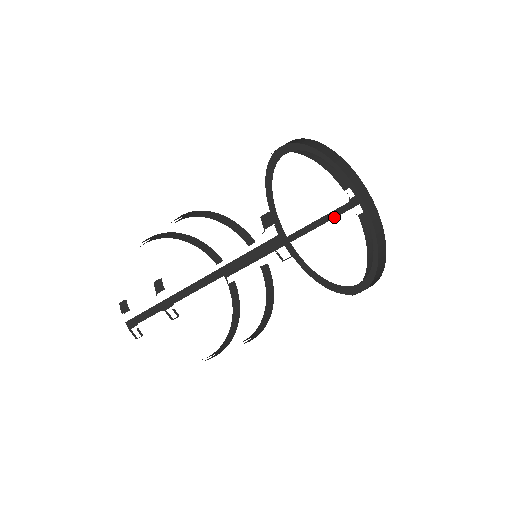
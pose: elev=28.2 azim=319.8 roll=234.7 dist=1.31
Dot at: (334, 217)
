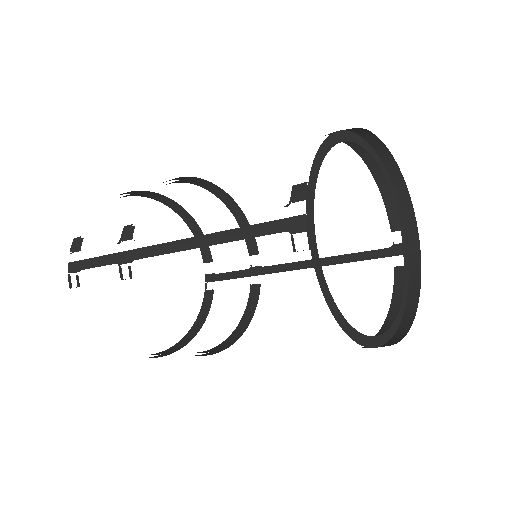
Dot at: (364, 259)
